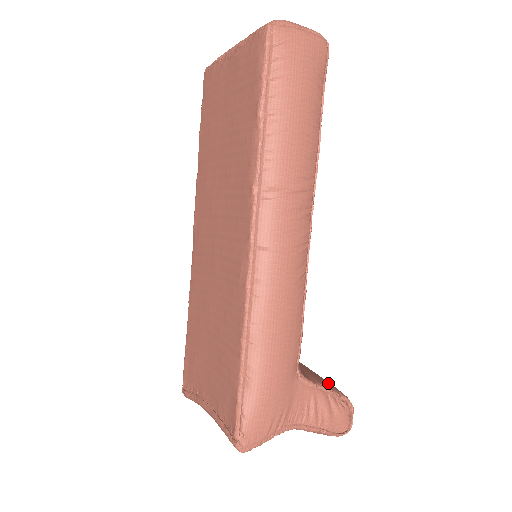
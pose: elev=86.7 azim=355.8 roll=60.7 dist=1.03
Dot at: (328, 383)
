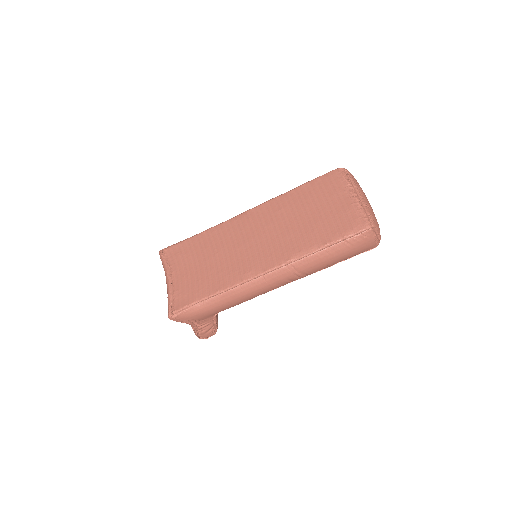
Dot at: occluded
